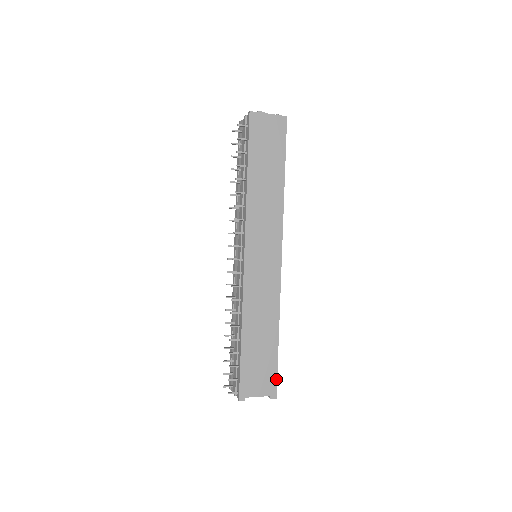
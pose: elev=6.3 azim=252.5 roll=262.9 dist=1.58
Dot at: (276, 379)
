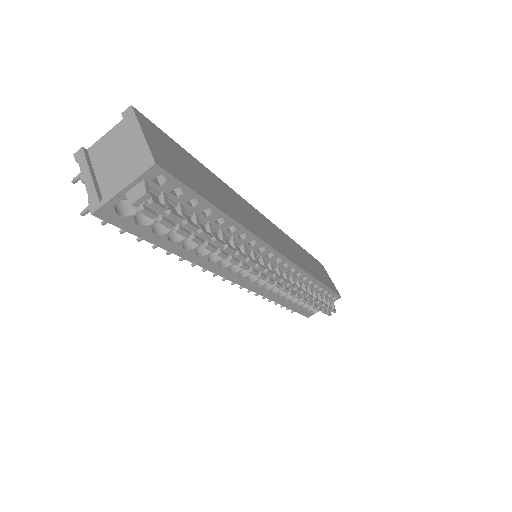
Dot at: (156, 129)
